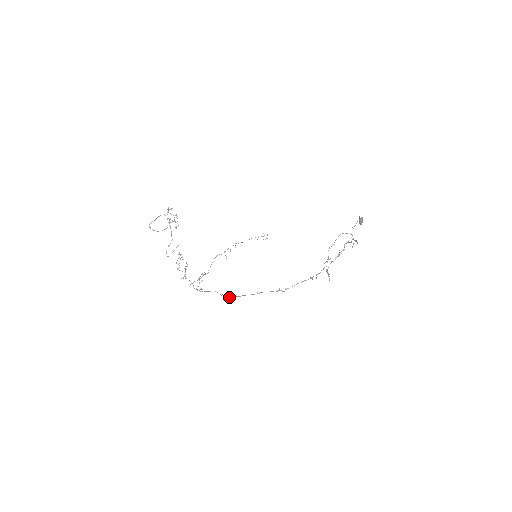
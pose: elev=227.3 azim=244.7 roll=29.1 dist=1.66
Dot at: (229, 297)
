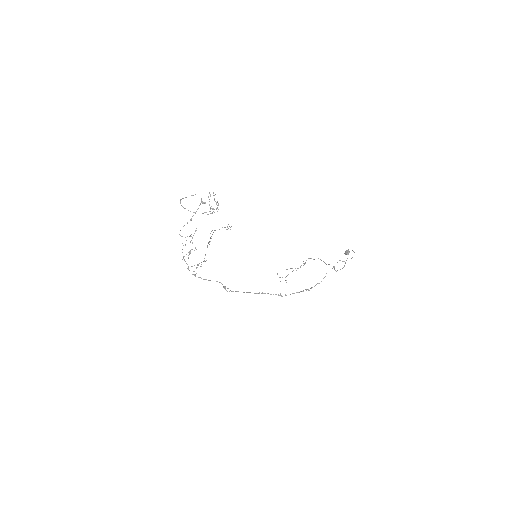
Dot at: (233, 291)
